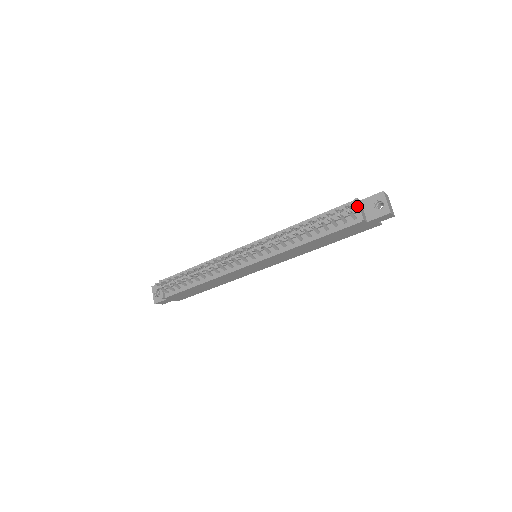
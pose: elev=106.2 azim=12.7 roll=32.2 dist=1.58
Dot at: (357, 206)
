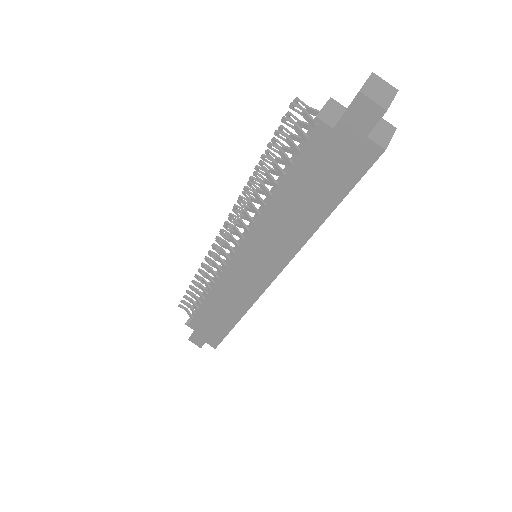
Dot at: (323, 106)
